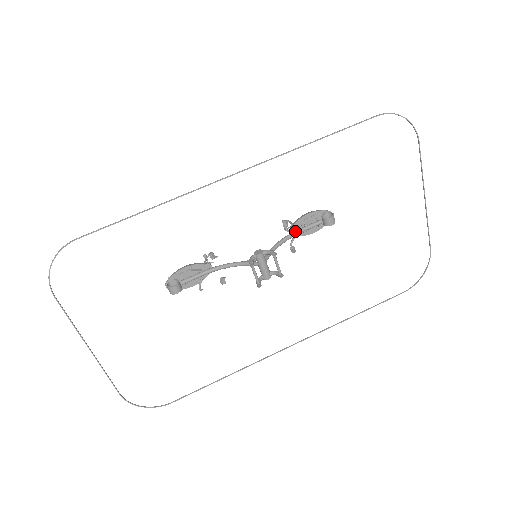
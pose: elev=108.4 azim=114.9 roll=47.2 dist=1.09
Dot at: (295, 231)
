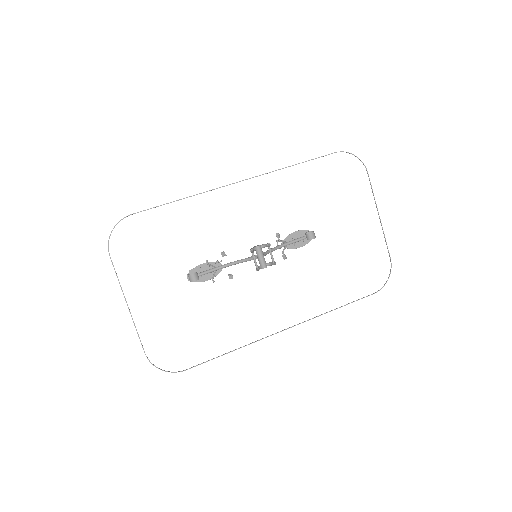
Dot at: (285, 242)
